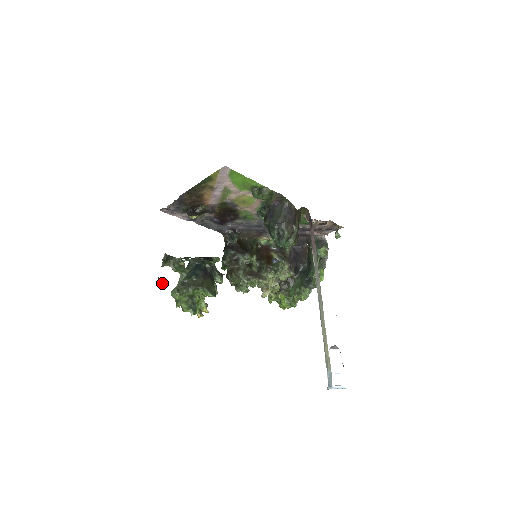
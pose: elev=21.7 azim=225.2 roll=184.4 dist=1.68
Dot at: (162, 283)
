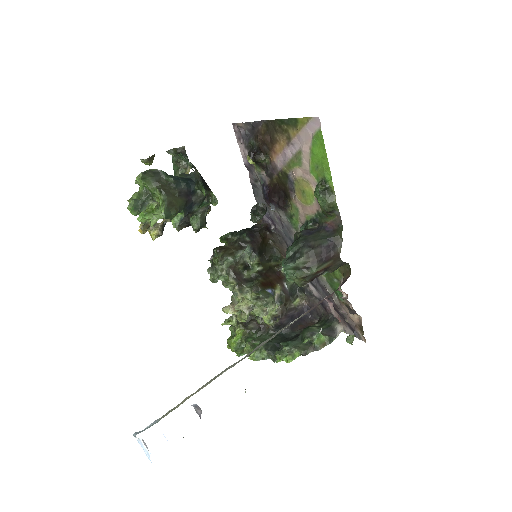
Dot at: (149, 163)
